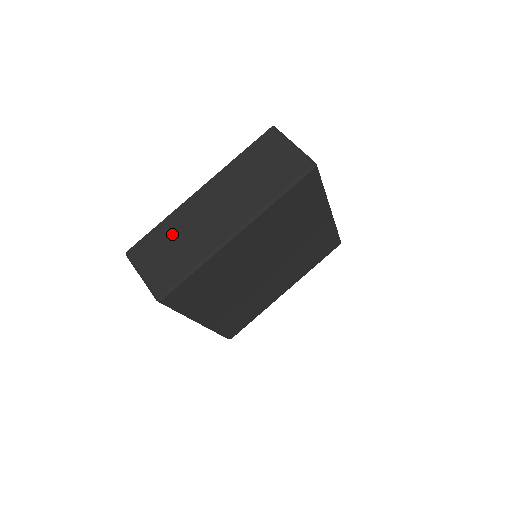
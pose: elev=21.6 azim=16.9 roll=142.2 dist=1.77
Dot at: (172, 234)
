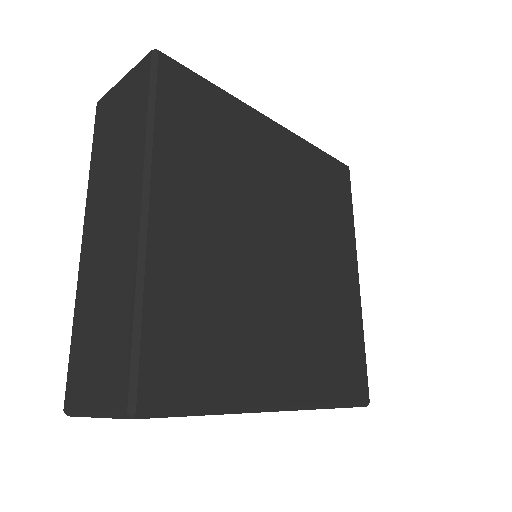
Dot at: (89, 317)
